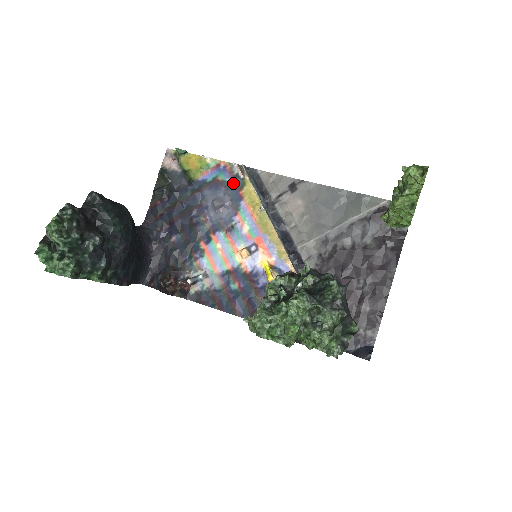
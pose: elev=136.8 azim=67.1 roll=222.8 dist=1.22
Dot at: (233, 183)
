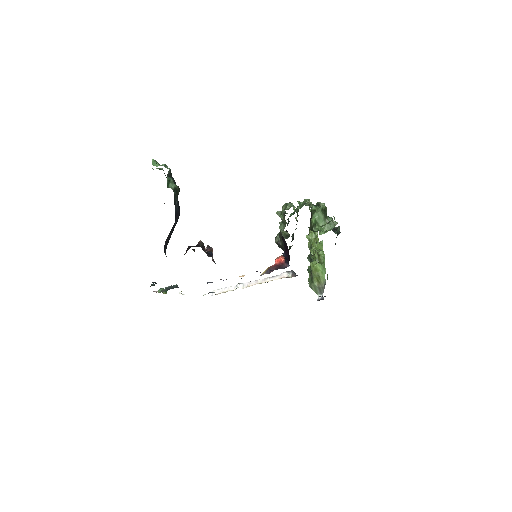
Dot at: (209, 292)
